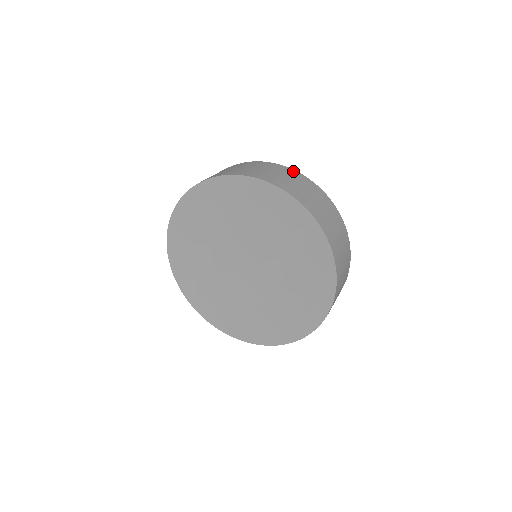
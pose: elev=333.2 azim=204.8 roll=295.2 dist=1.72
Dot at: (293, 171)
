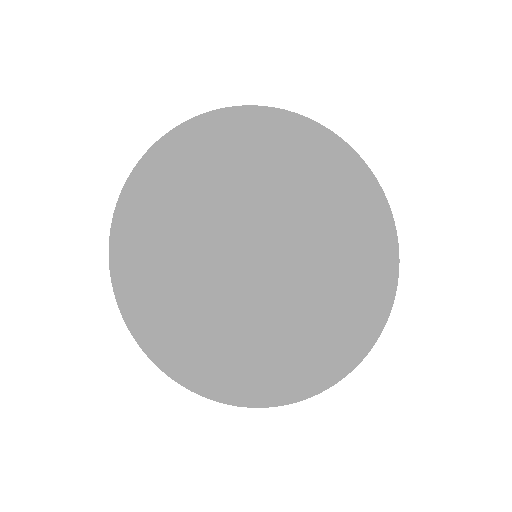
Dot at: occluded
